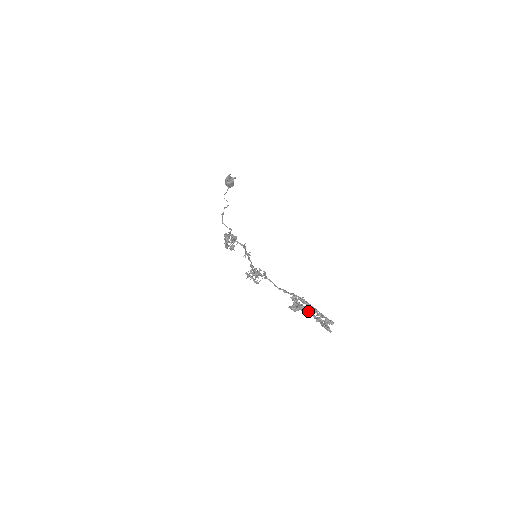
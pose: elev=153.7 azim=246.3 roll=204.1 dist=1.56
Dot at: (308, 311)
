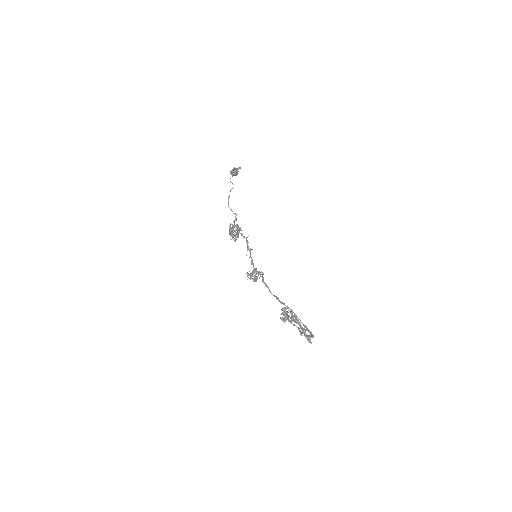
Dot at: (295, 321)
